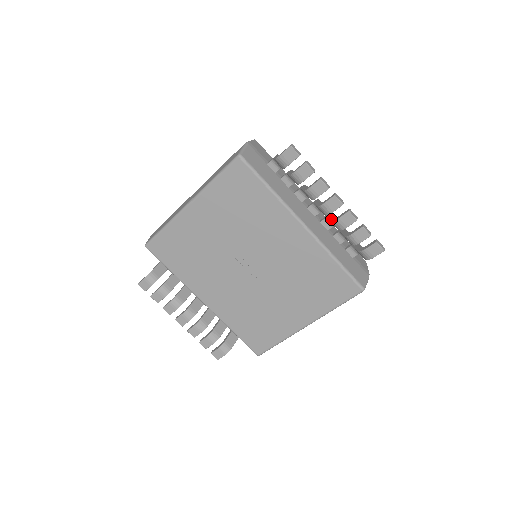
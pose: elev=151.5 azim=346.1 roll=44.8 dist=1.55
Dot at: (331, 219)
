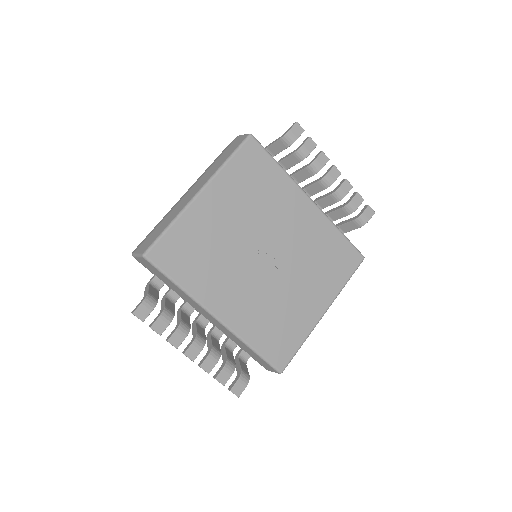
Dot at: (327, 195)
